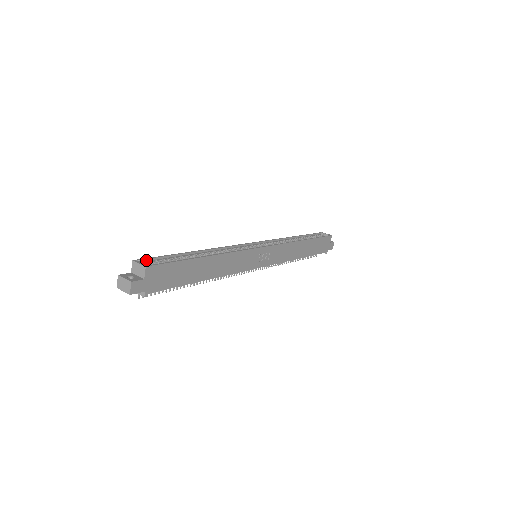
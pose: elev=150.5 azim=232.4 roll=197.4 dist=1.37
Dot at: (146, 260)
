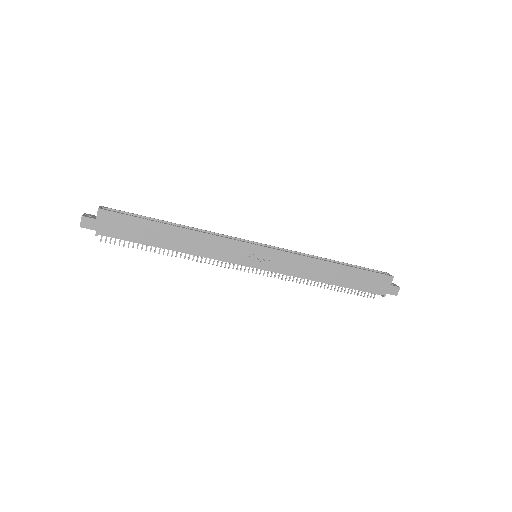
Dot at: (113, 210)
